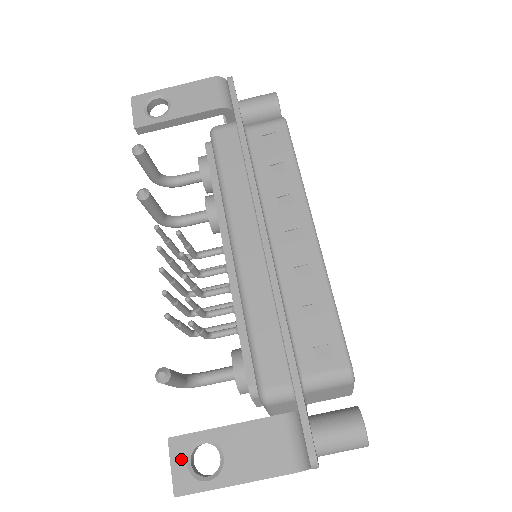
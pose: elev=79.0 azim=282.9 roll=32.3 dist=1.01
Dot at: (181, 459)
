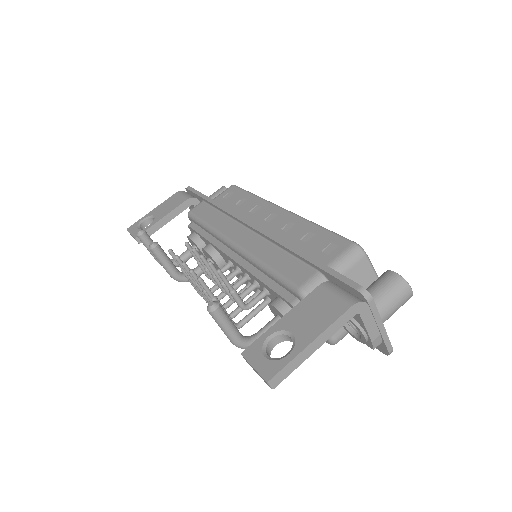
Dot at: (259, 357)
